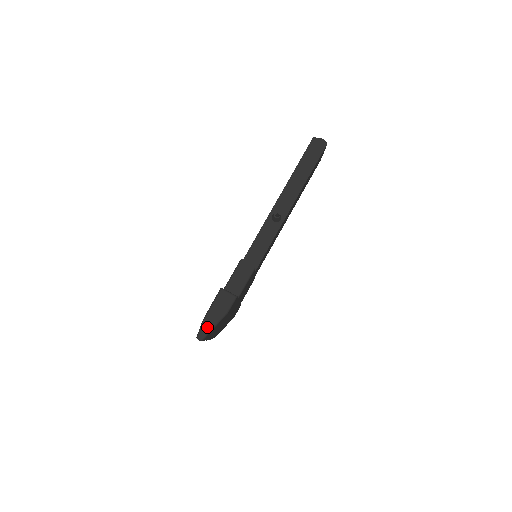
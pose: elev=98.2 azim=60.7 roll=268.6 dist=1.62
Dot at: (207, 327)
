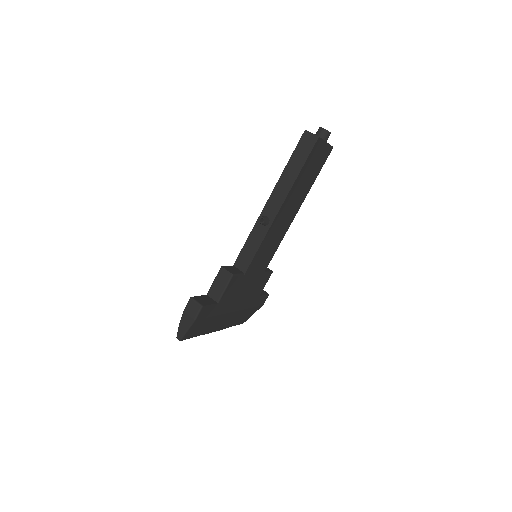
Dot at: (182, 330)
